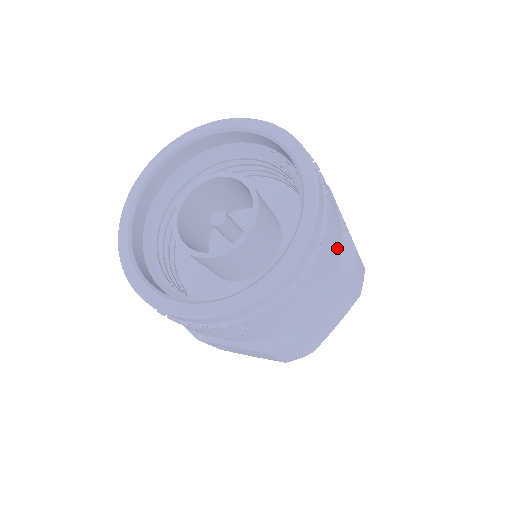
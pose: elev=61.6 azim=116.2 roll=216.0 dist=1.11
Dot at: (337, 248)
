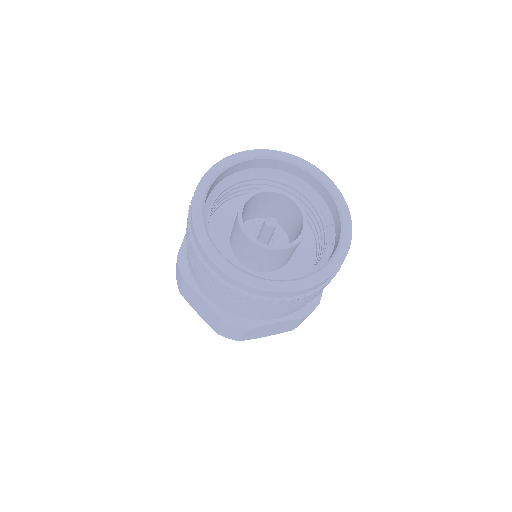
Dot at: occluded
